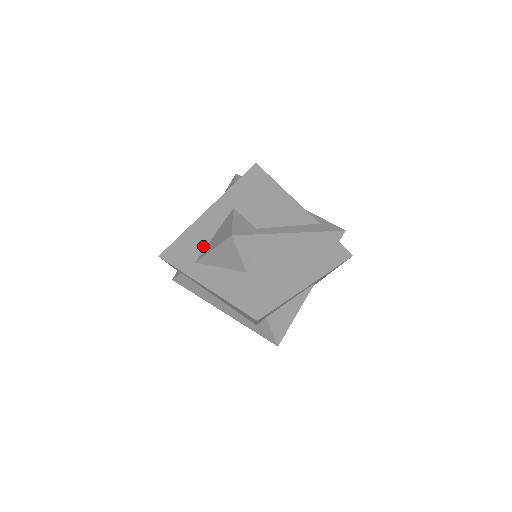
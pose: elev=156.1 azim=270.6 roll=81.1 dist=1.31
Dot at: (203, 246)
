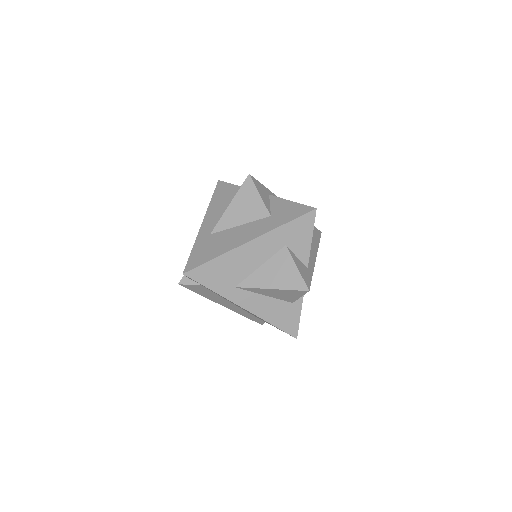
Dot at: (246, 274)
